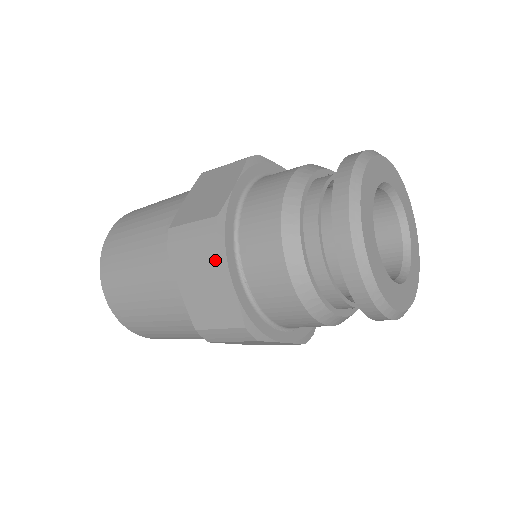
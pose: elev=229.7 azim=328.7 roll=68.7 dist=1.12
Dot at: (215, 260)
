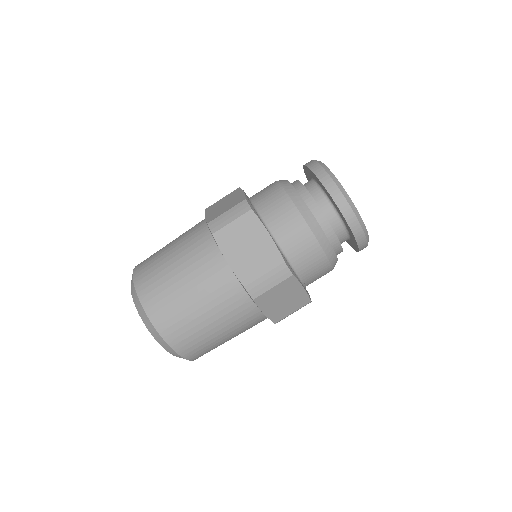
Dot at: (292, 284)
